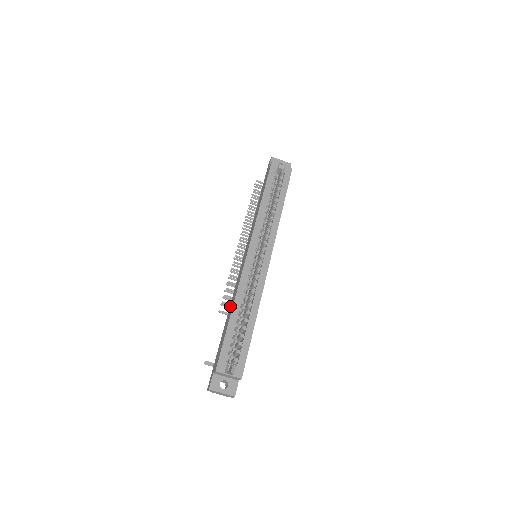
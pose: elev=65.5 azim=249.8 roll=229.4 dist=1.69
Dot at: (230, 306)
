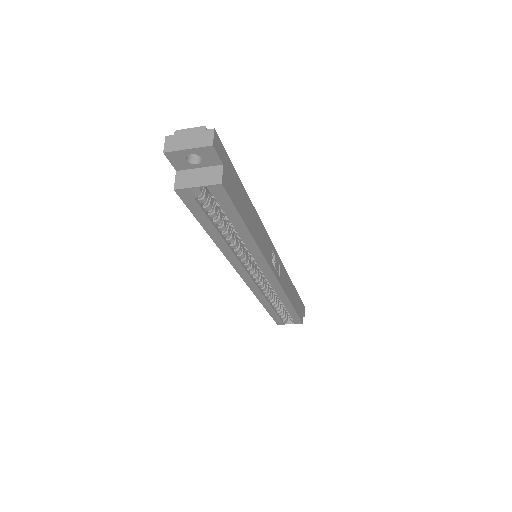
Dot at: occluded
